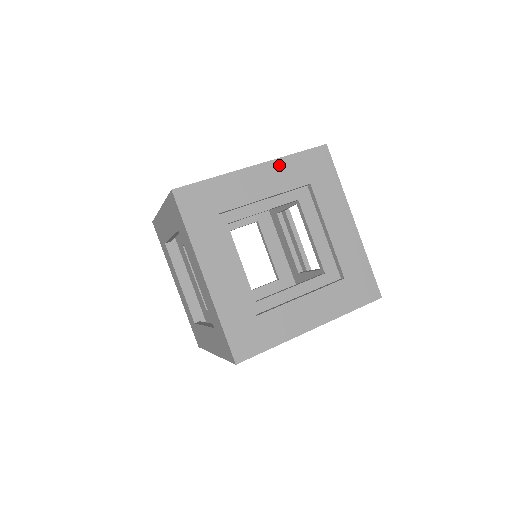
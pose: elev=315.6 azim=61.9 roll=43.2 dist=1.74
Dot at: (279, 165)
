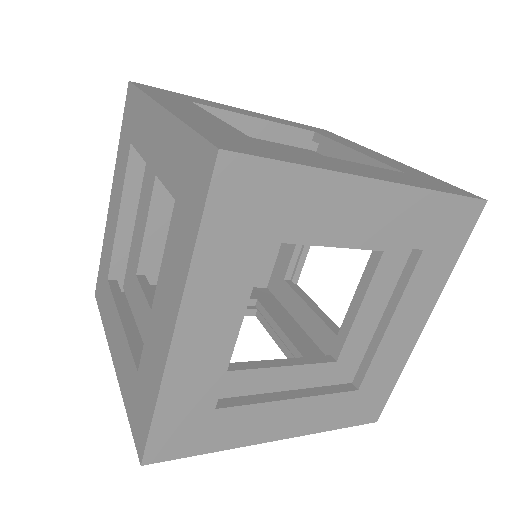
Dot at: (271, 117)
